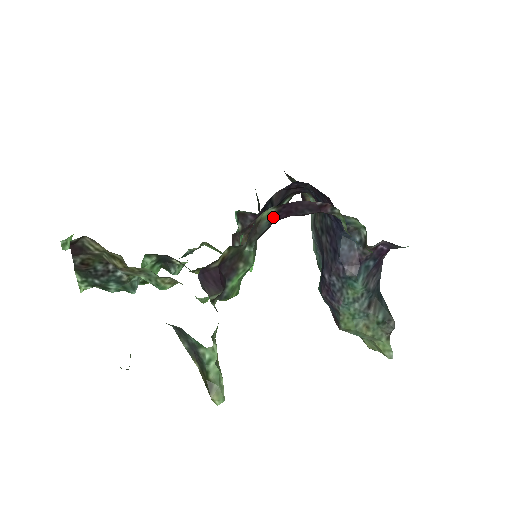
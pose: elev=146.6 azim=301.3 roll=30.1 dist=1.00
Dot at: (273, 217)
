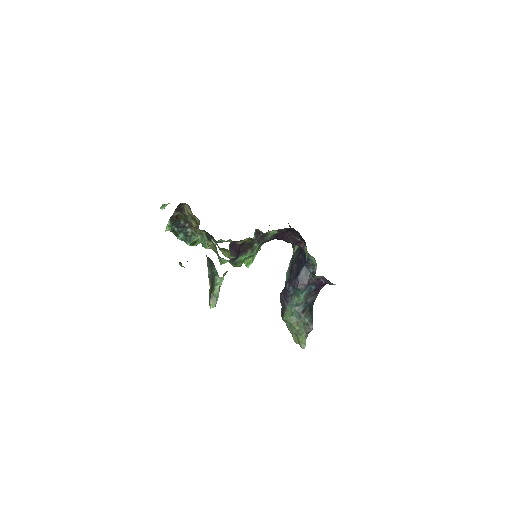
Dot at: (274, 236)
